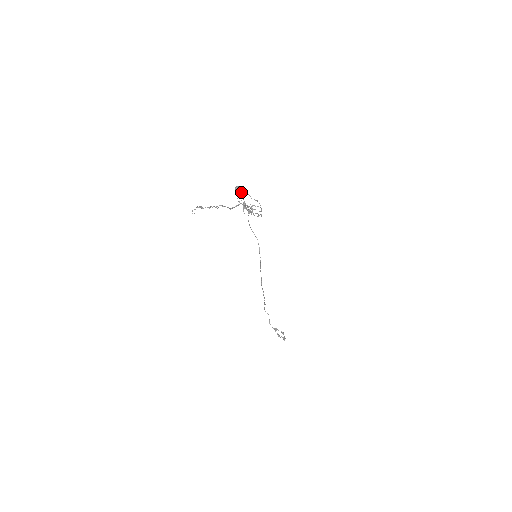
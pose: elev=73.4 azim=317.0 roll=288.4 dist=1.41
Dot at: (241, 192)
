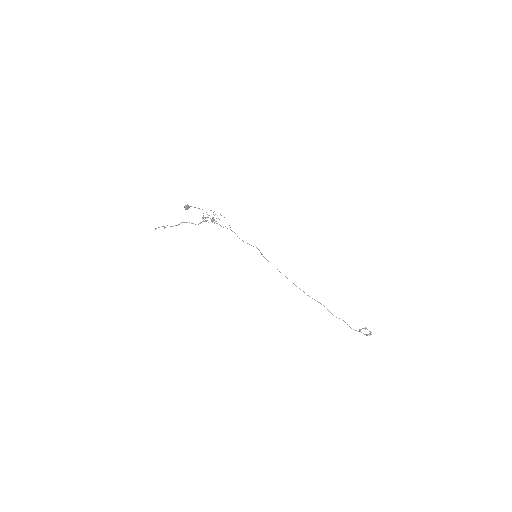
Dot at: (186, 206)
